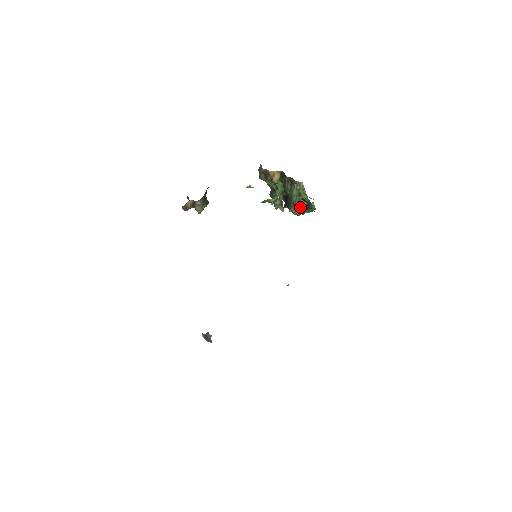
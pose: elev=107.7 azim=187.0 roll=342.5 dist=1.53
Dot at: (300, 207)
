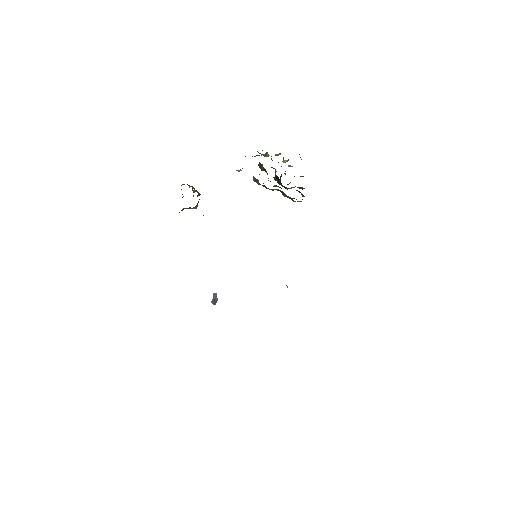
Dot at: occluded
